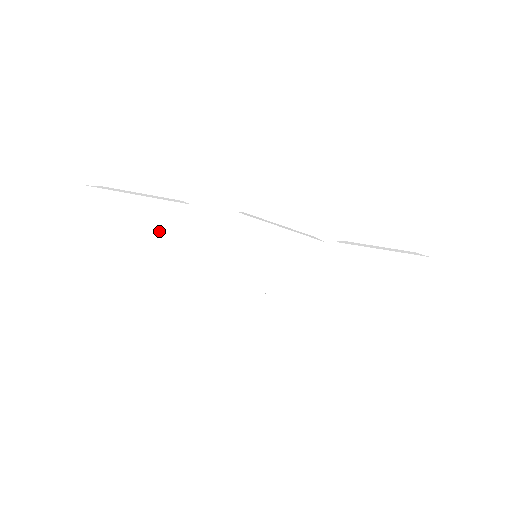
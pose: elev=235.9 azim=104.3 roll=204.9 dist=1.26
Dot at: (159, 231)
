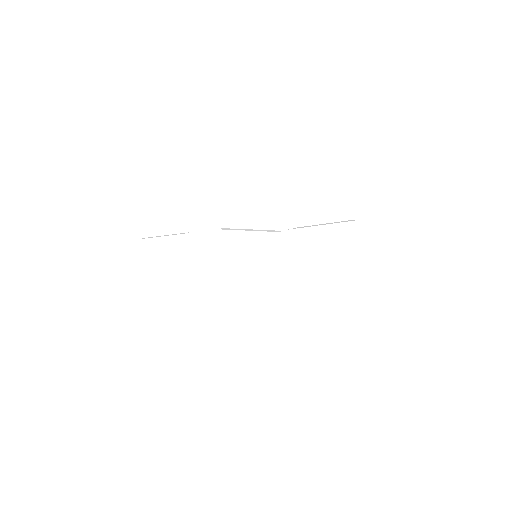
Dot at: (190, 256)
